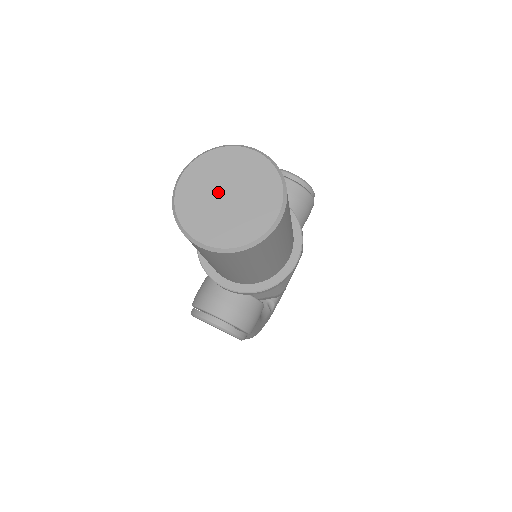
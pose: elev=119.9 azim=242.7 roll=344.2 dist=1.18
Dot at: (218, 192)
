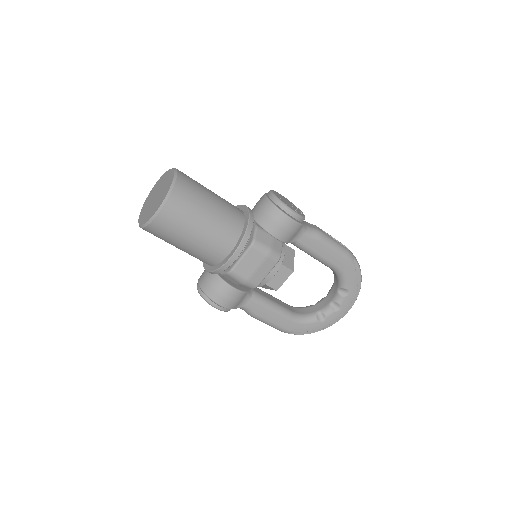
Dot at: (155, 195)
